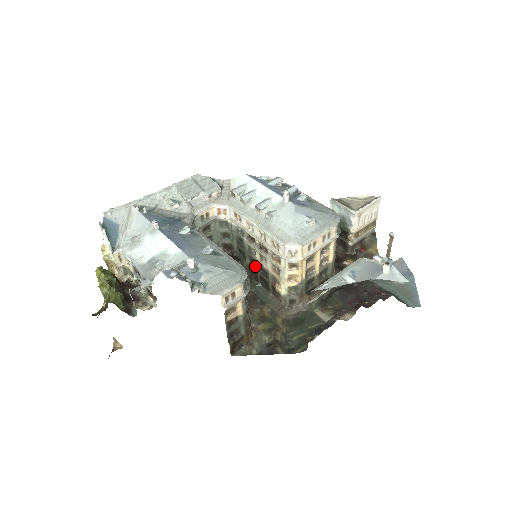
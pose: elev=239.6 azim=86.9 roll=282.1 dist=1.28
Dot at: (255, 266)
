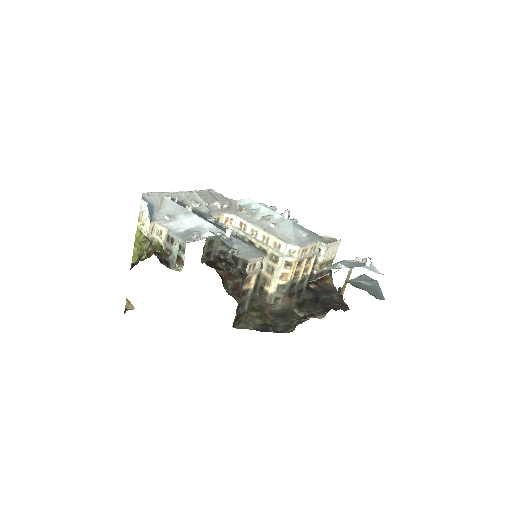
Dot at: occluded
